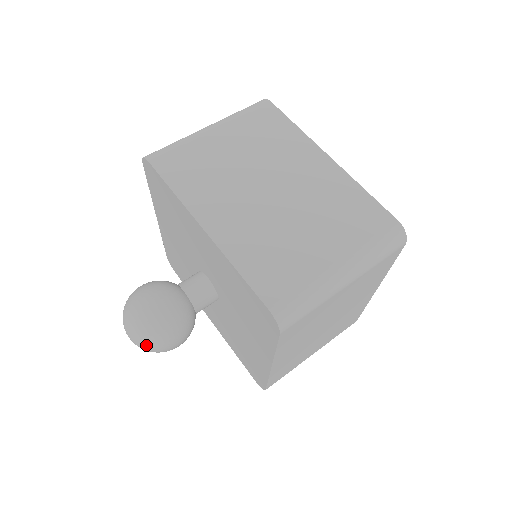
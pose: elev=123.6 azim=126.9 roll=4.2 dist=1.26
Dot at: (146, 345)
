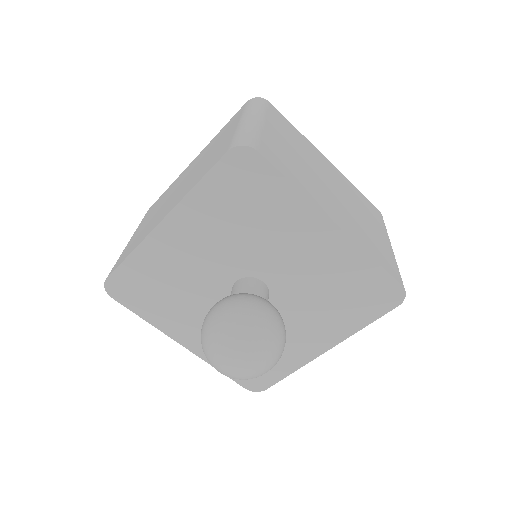
Dot at: (250, 340)
